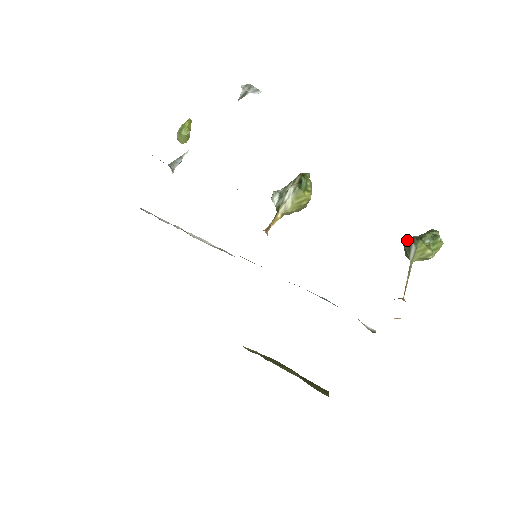
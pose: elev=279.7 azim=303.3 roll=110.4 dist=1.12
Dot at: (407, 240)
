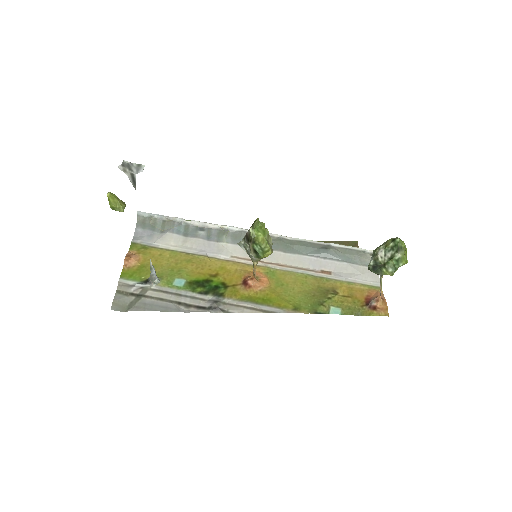
Dot at: occluded
